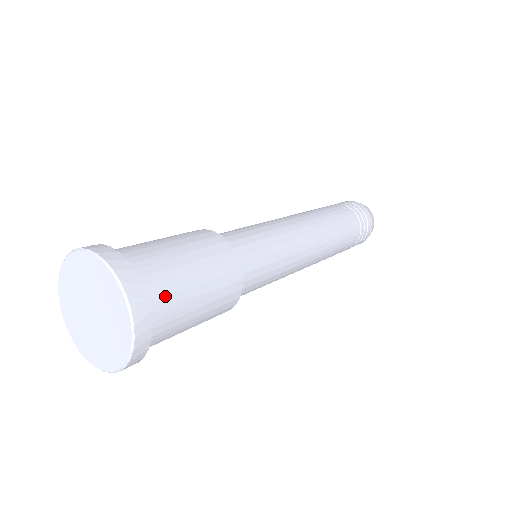
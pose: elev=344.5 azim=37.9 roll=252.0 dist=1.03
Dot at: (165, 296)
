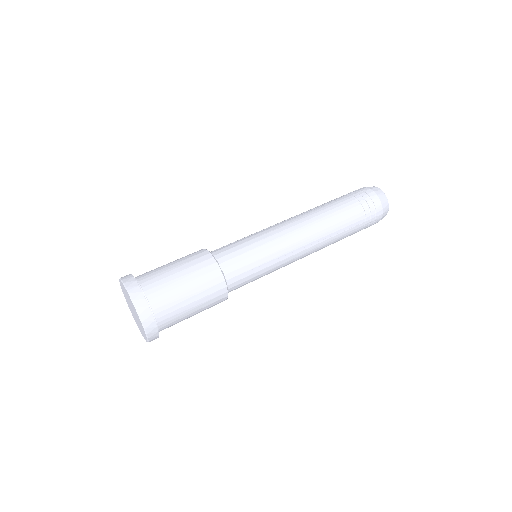
Dot at: (170, 322)
